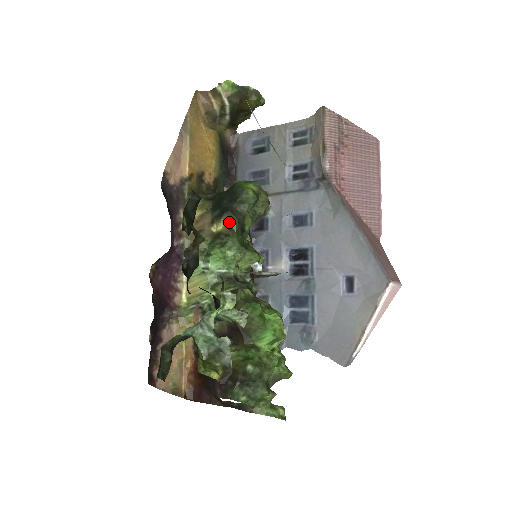
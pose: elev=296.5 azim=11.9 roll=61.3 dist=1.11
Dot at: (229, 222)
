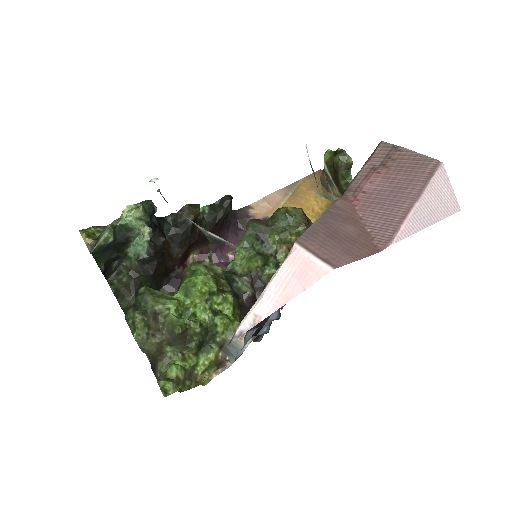
Dot at: (247, 224)
